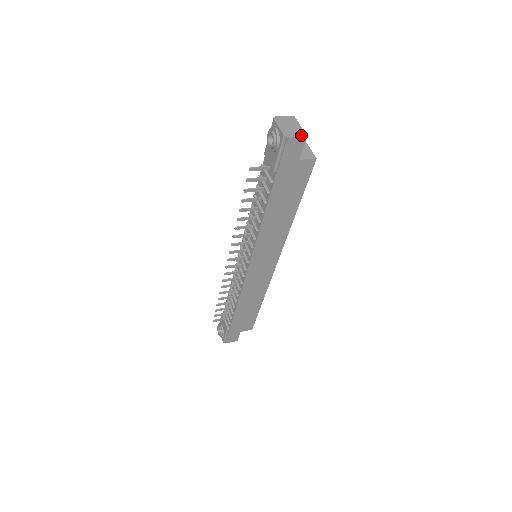
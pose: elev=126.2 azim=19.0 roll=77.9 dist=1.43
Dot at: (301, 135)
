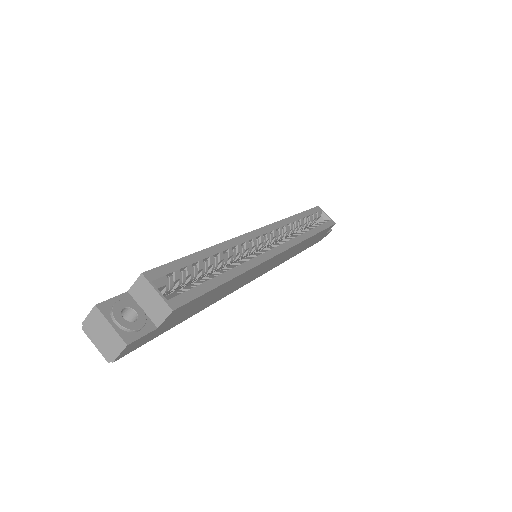
Dot at: (121, 348)
